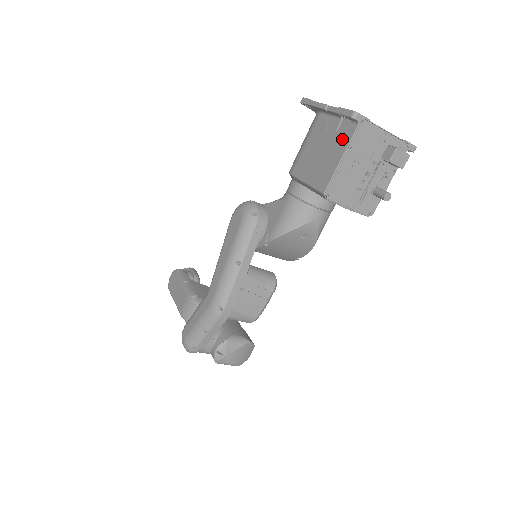
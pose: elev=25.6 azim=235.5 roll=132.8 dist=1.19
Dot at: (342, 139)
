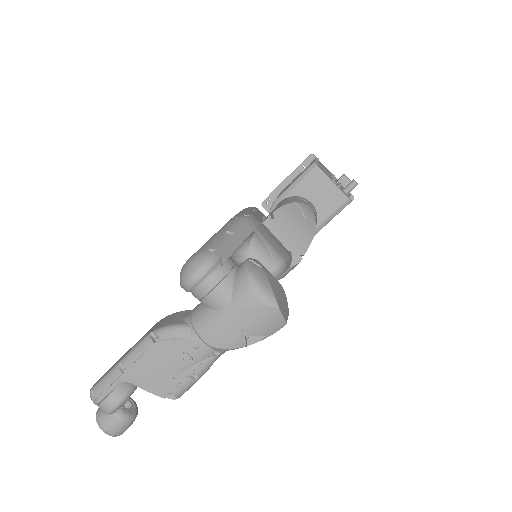
Dot at: occluded
